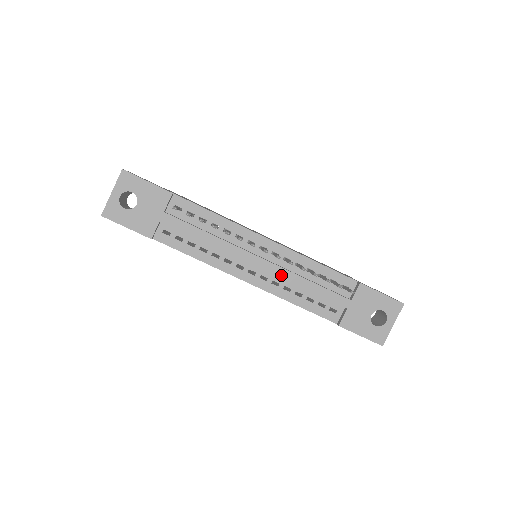
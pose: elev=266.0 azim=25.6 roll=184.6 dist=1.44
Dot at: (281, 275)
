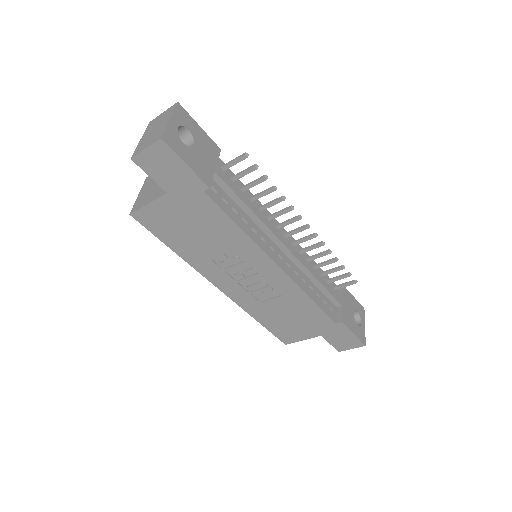
Dot at: (303, 263)
